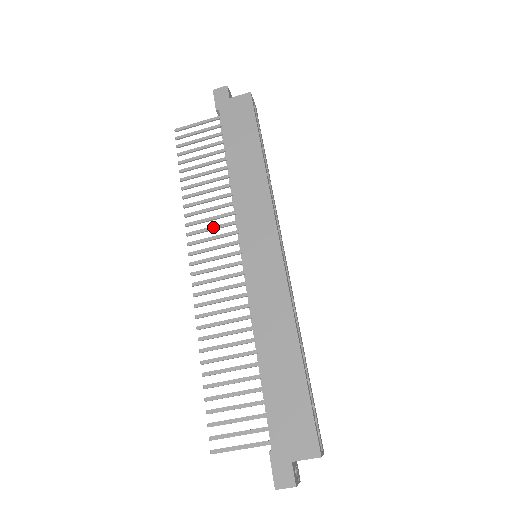
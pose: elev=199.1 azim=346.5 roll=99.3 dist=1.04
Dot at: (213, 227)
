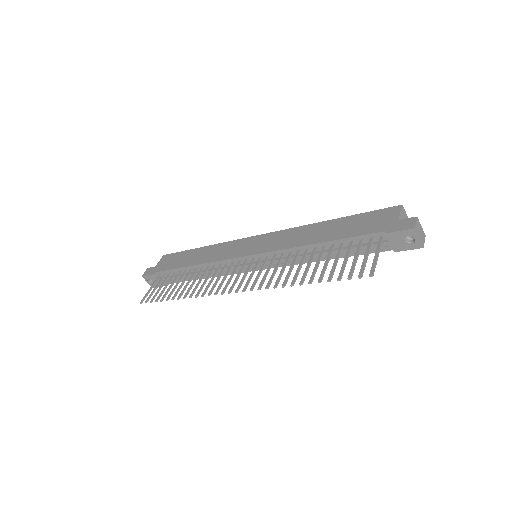
Dot at: (218, 277)
